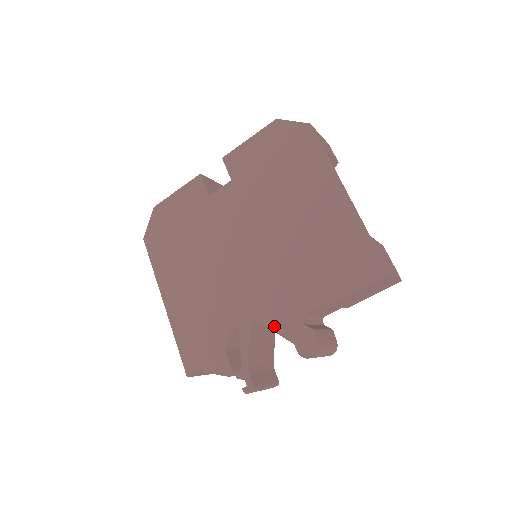
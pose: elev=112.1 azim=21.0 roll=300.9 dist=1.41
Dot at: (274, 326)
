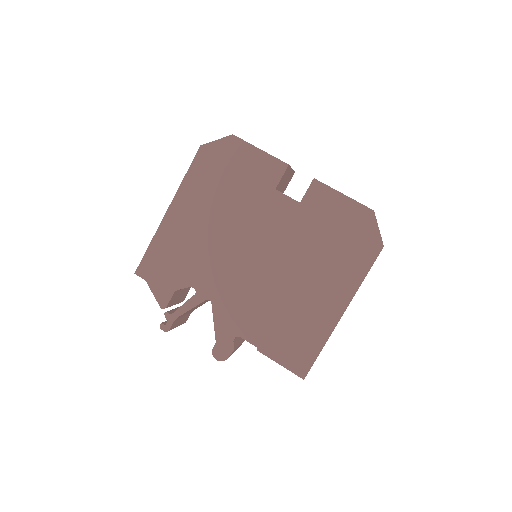
Dot at: (217, 319)
